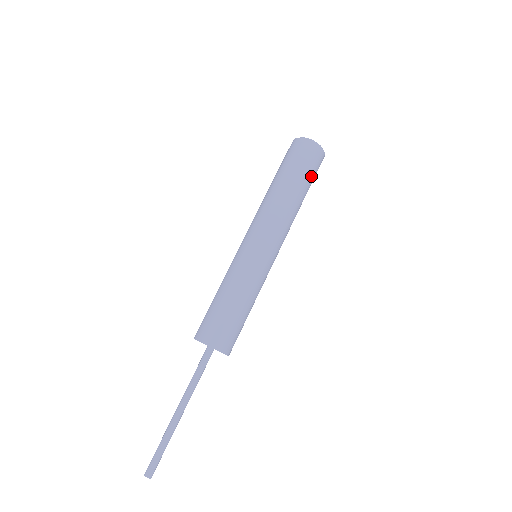
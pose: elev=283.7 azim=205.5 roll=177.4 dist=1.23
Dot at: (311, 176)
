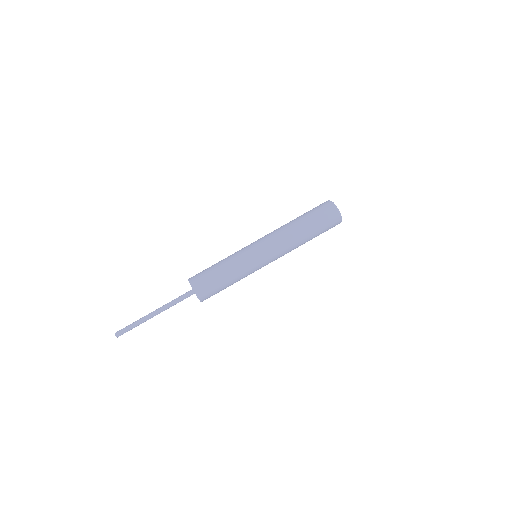
Dot at: (318, 221)
